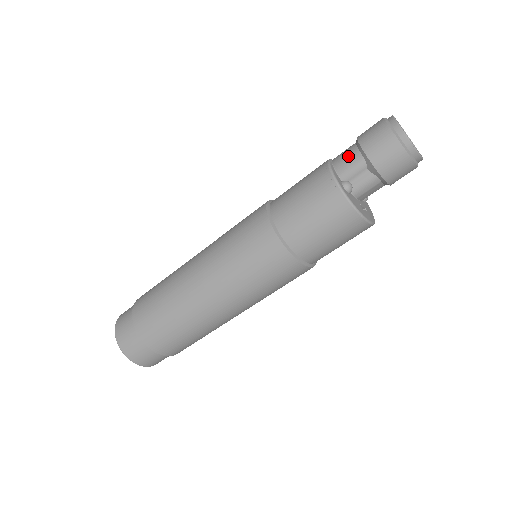
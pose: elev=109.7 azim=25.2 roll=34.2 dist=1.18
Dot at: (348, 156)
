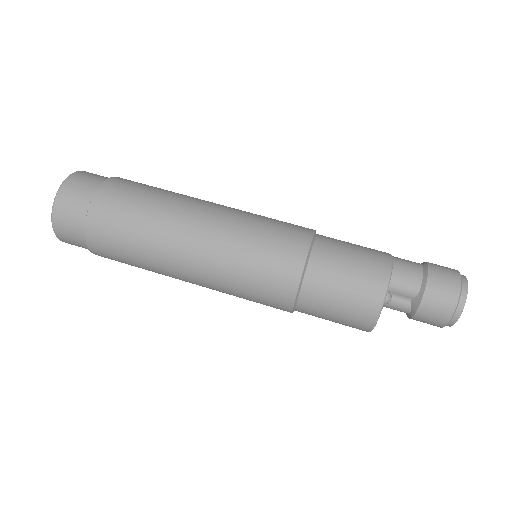
Dot at: (410, 275)
